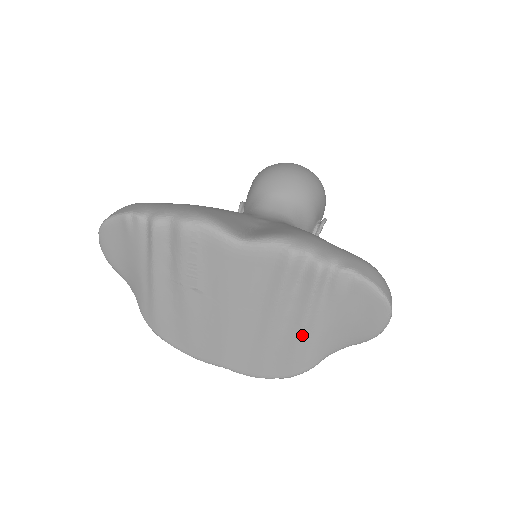
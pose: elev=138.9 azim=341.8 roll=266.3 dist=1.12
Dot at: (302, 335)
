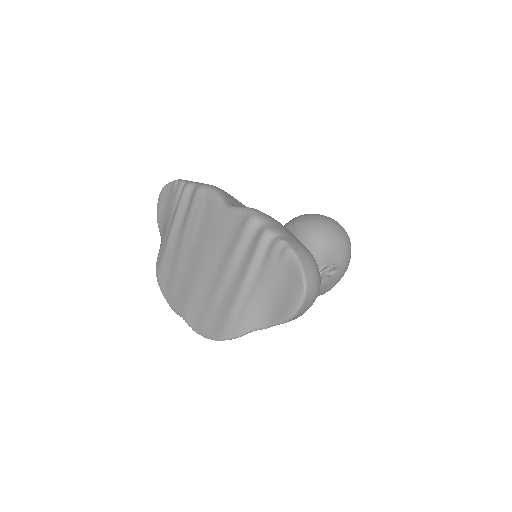
Dot at: (238, 296)
